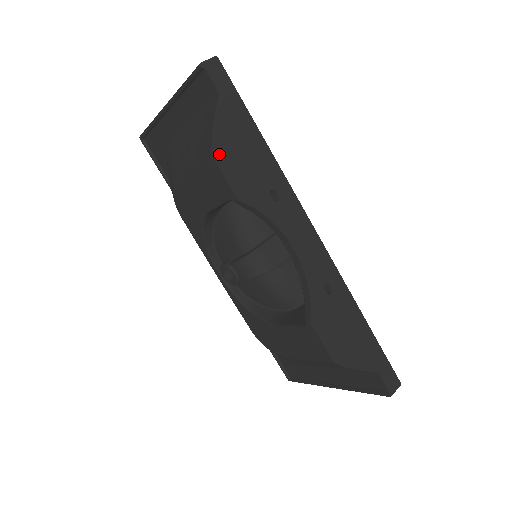
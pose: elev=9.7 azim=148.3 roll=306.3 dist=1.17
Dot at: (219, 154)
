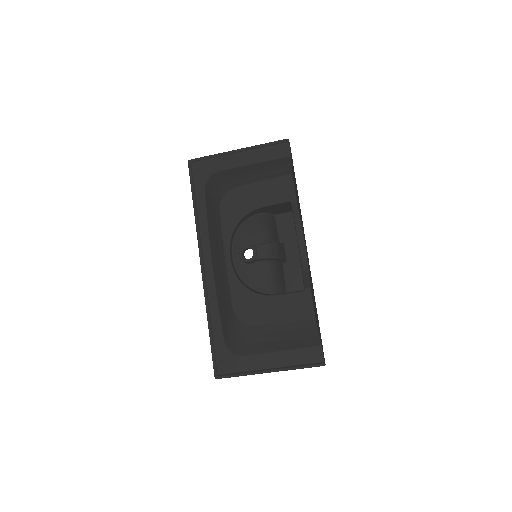
Dot at: (293, 177)
